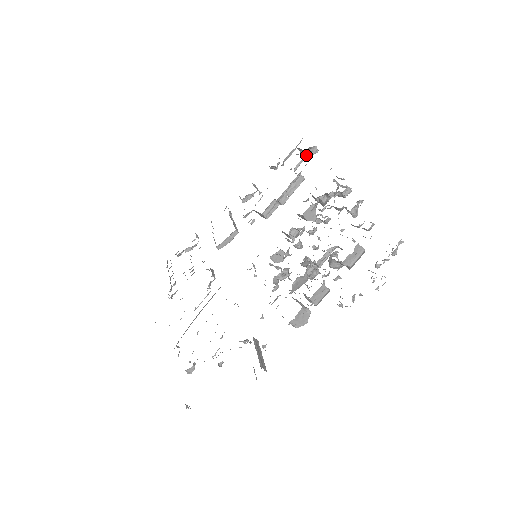
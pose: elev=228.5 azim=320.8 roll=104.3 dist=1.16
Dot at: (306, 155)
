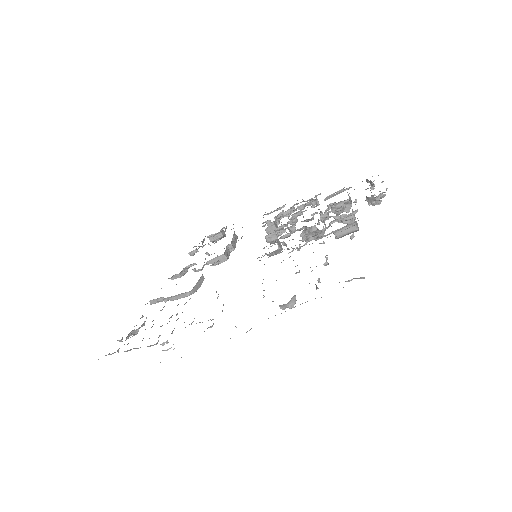
Dot at: (225, 229)
